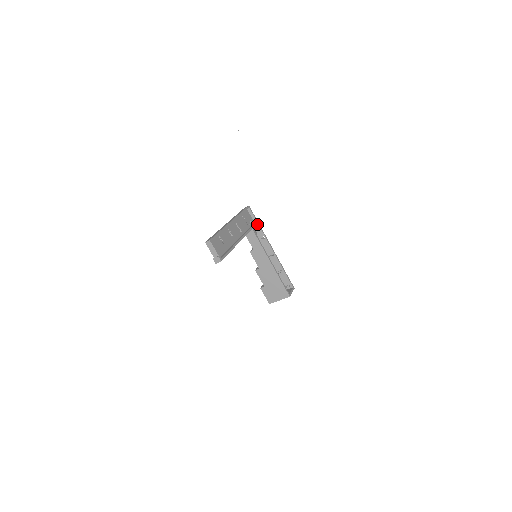
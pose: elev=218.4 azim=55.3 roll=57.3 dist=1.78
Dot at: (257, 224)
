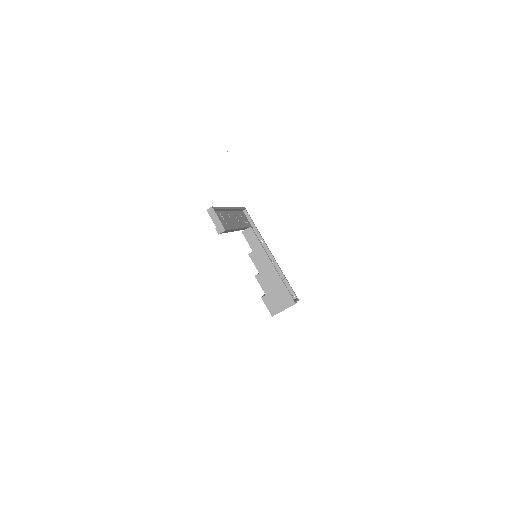
Dot at: (254, 227)
